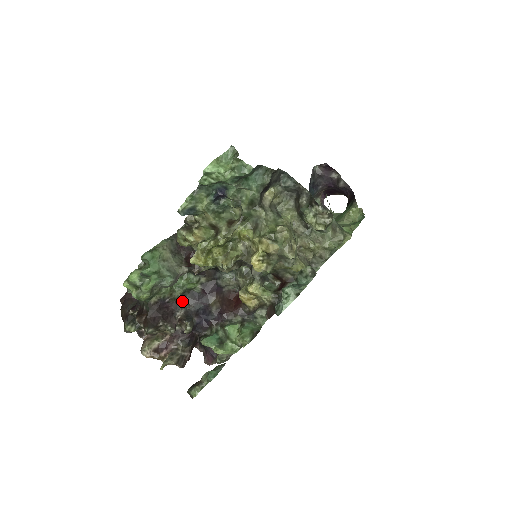
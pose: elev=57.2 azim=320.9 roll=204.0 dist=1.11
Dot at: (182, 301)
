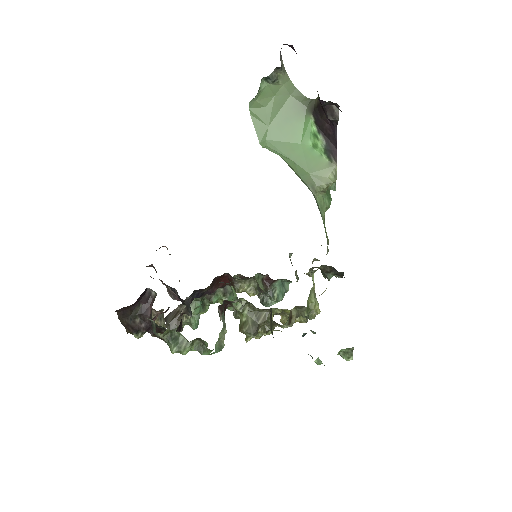
Dot at: occluded
